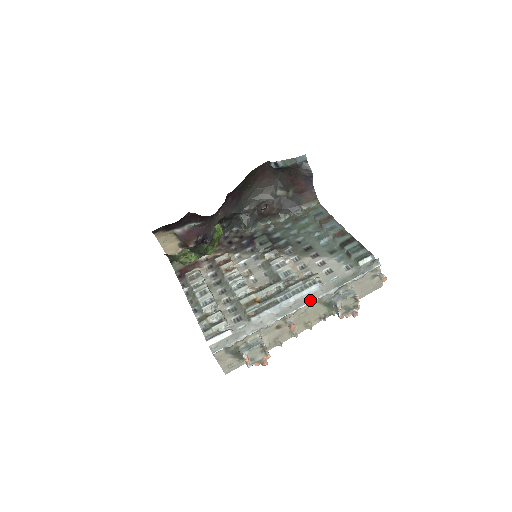
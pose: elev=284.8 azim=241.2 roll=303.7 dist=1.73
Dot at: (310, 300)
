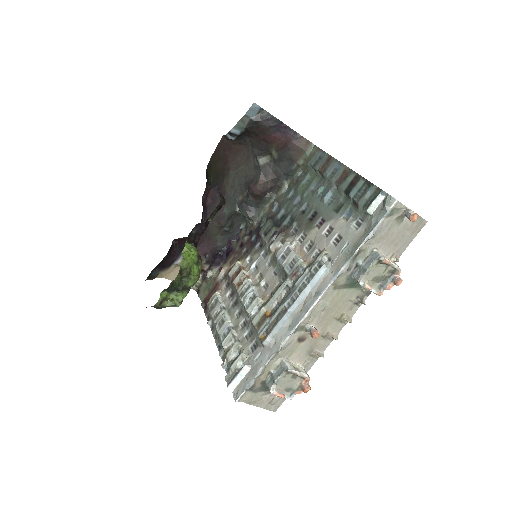
Dot at: (320, 293)
